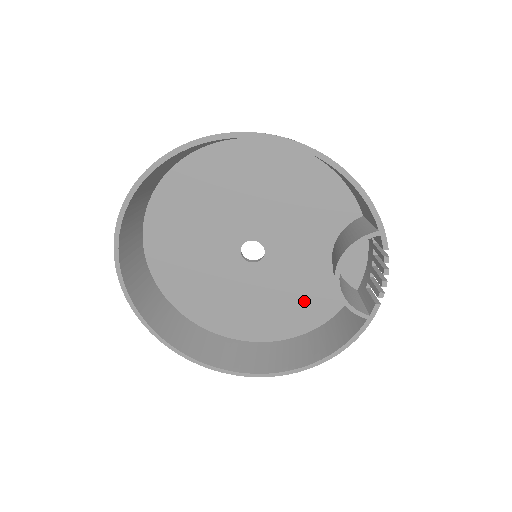
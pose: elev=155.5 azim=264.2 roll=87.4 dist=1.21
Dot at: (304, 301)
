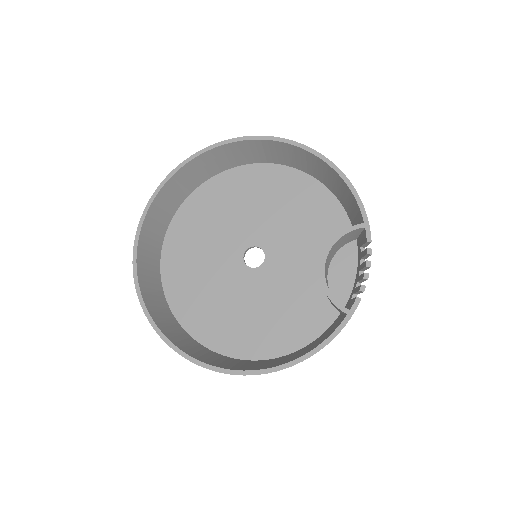
Dot at: (291, 316)
